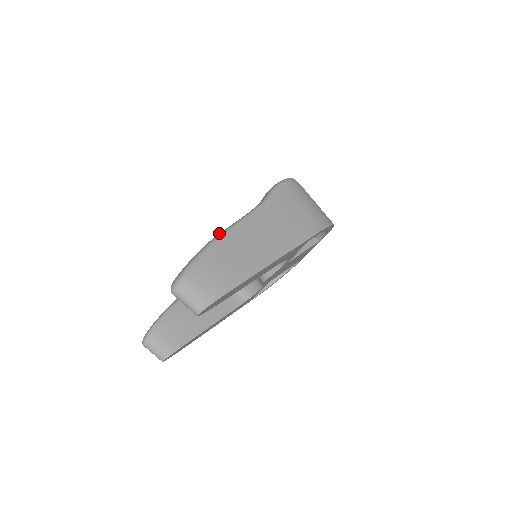
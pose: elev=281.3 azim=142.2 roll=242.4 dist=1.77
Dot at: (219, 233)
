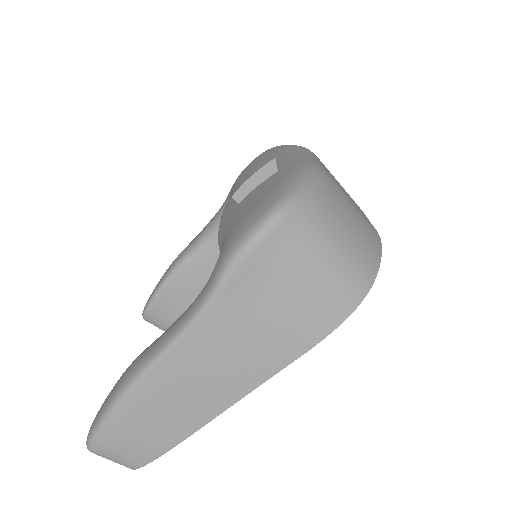
Dot at: (132, 373)
